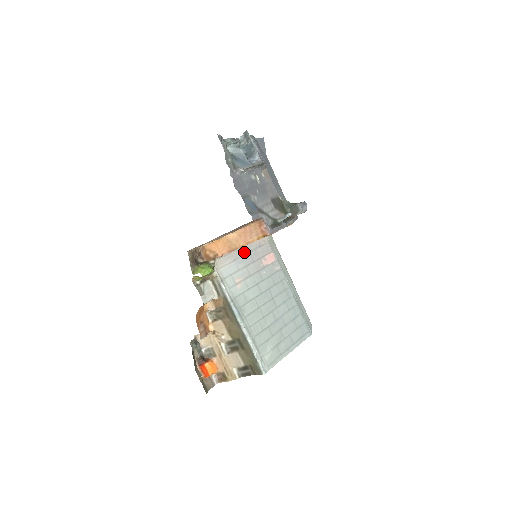
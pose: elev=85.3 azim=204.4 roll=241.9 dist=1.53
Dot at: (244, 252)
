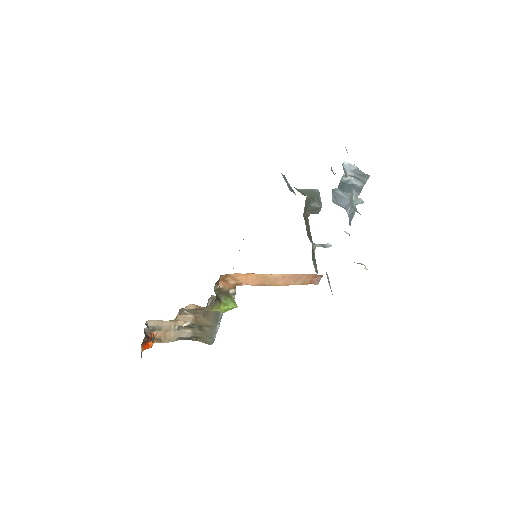
Dot at: occluded
